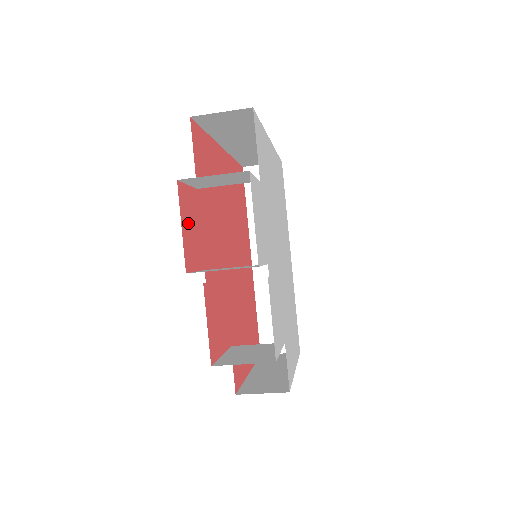
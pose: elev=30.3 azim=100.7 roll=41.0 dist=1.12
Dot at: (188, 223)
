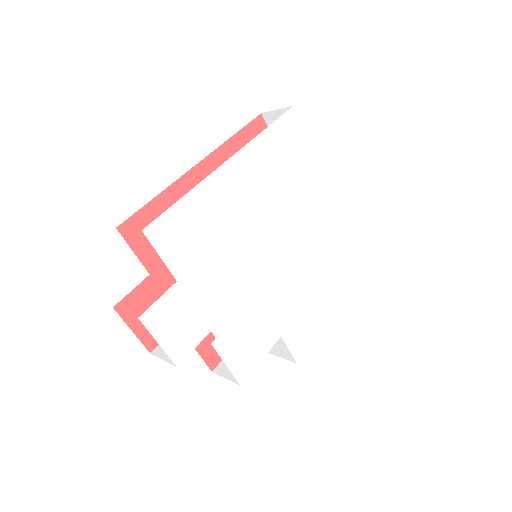
Dot at: occluded
